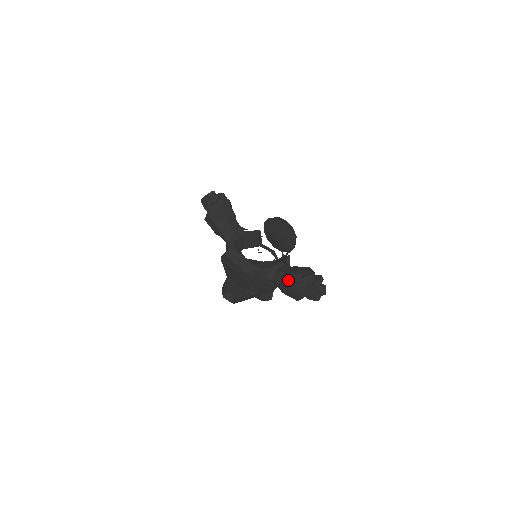
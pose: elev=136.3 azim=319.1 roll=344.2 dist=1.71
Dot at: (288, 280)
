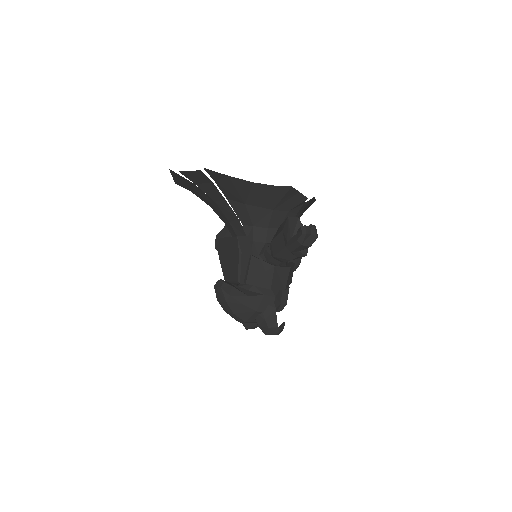
Dot at: (276, 233)
